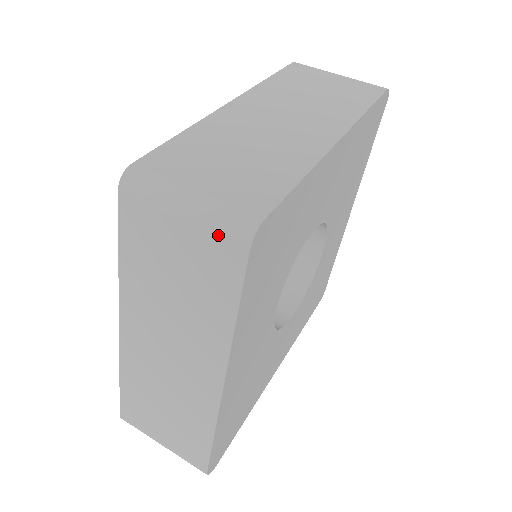
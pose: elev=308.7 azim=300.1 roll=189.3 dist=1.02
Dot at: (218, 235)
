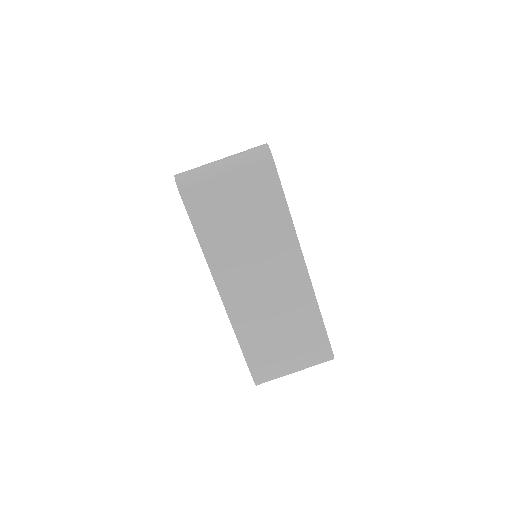
Dot at: occluded
